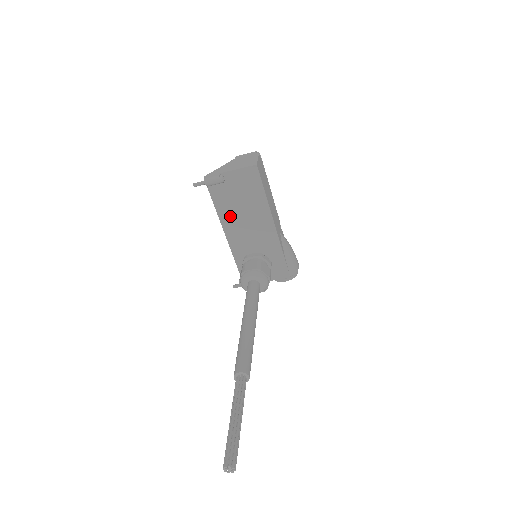
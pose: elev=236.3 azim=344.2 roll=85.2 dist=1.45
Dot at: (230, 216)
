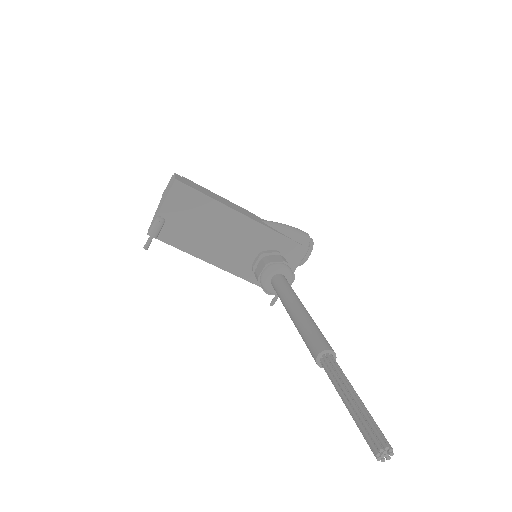
Dot at: (202, 246)
